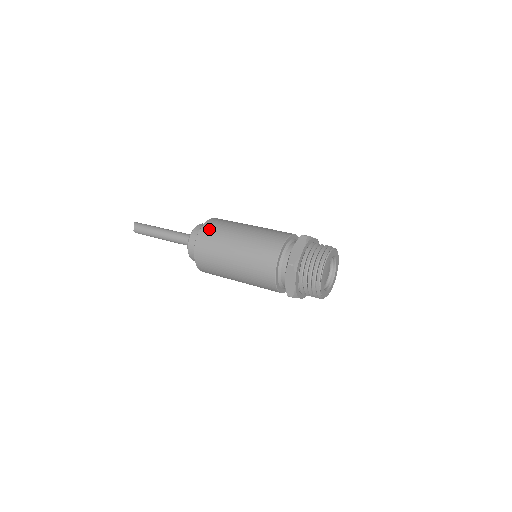
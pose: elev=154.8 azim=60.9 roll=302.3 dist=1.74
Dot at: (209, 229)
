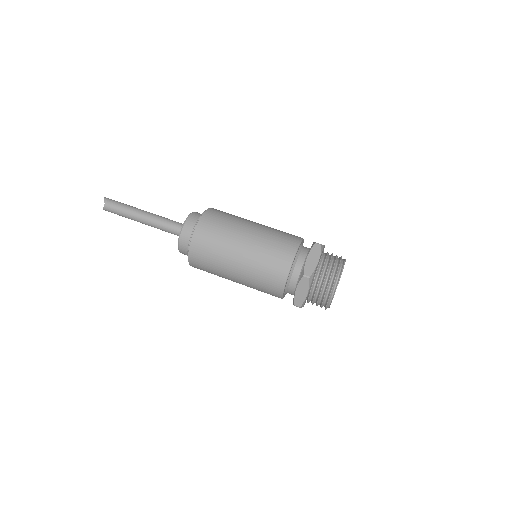
Dot at: (209, 223)
